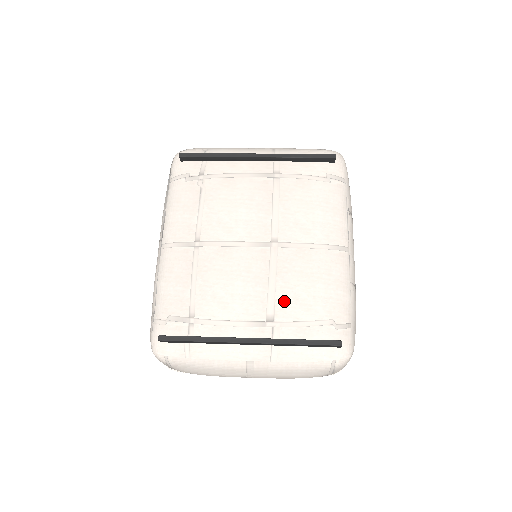
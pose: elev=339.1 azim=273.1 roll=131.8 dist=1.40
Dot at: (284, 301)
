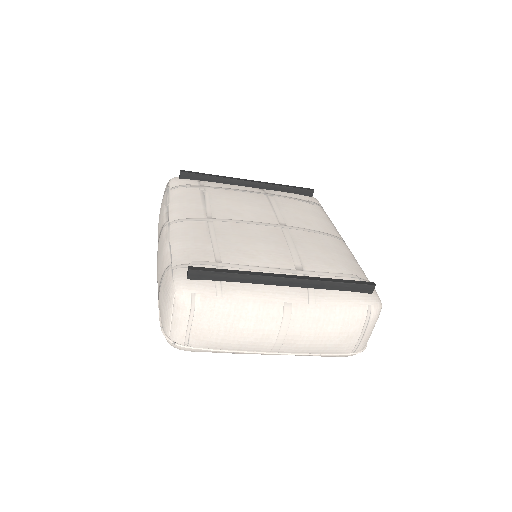
Dot at: (308, 258)
